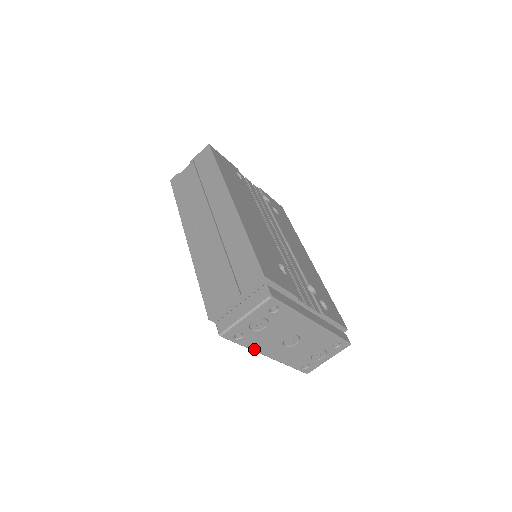
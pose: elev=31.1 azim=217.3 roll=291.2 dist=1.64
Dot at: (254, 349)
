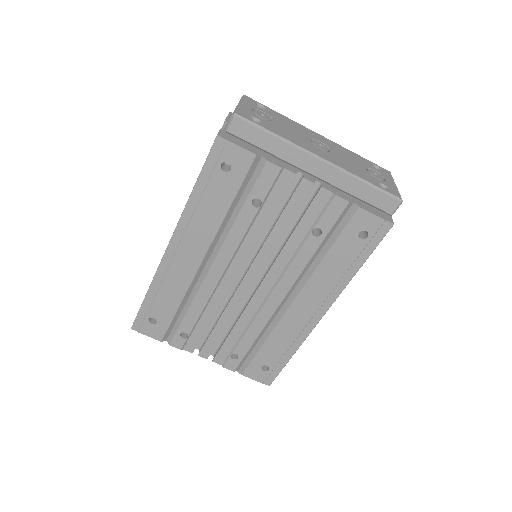
Dot at: (291, 142)
